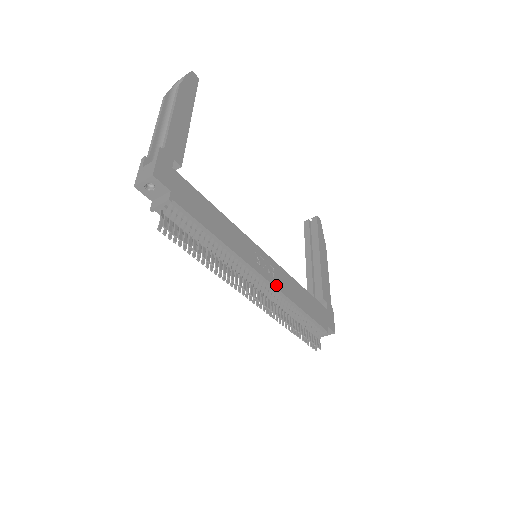
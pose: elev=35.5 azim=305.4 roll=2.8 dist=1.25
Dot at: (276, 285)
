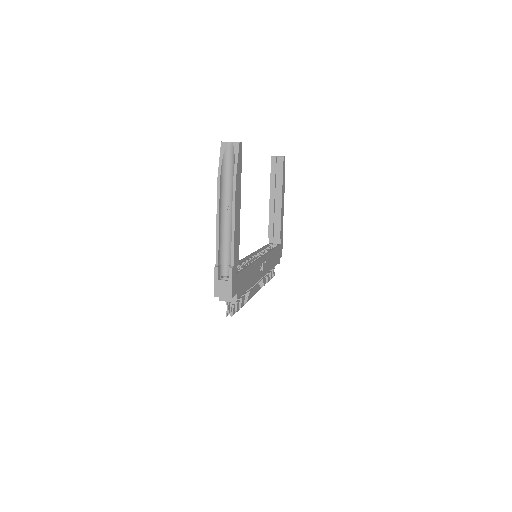
Dot at: (266, 272)
